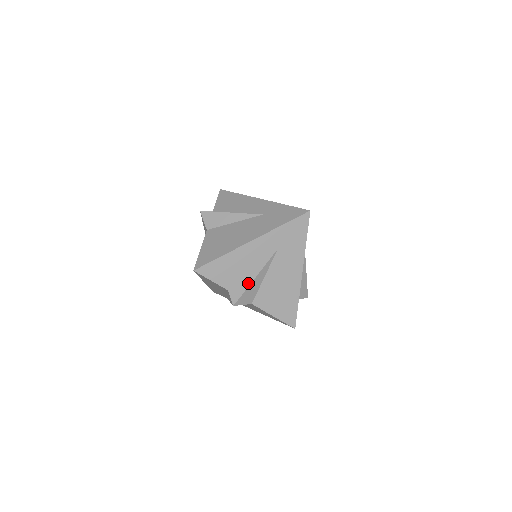
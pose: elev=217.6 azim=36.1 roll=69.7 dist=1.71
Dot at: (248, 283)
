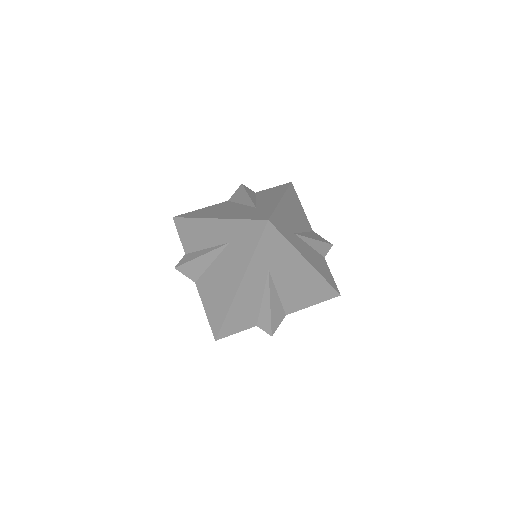
Dot at: (268, 313)
